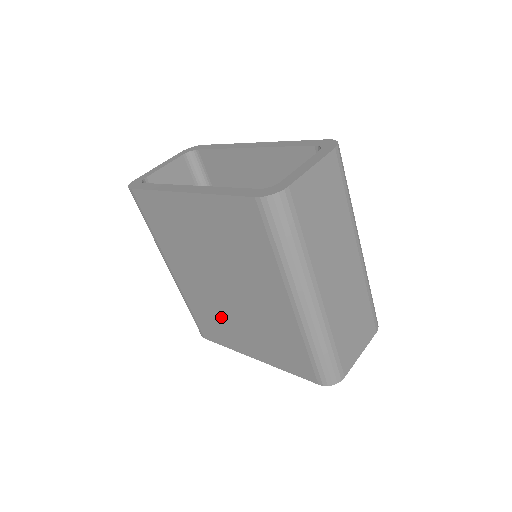
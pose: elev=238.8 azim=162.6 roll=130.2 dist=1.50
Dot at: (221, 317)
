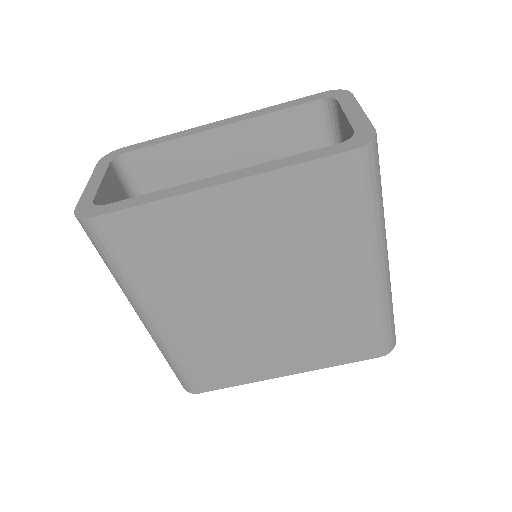
Dot at: (241, 346)
